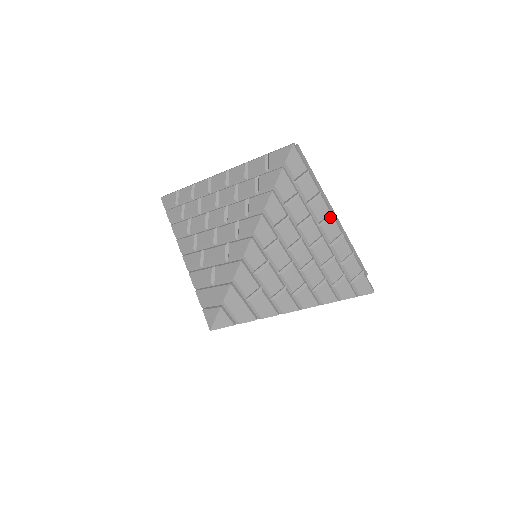
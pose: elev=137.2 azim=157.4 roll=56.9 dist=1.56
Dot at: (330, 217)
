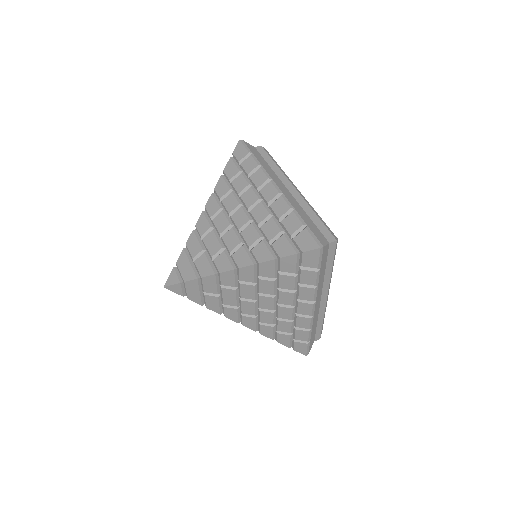
Dot at: (269, 182)
